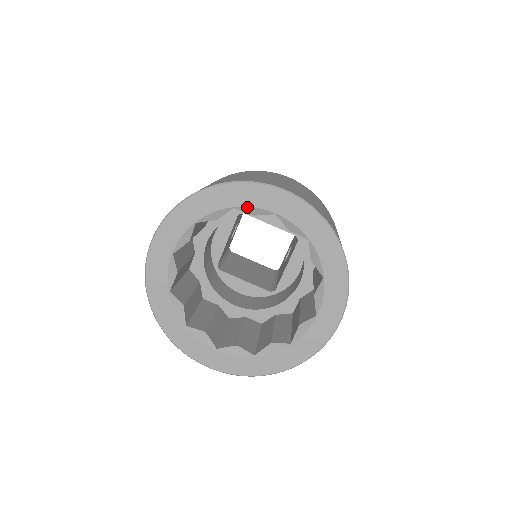
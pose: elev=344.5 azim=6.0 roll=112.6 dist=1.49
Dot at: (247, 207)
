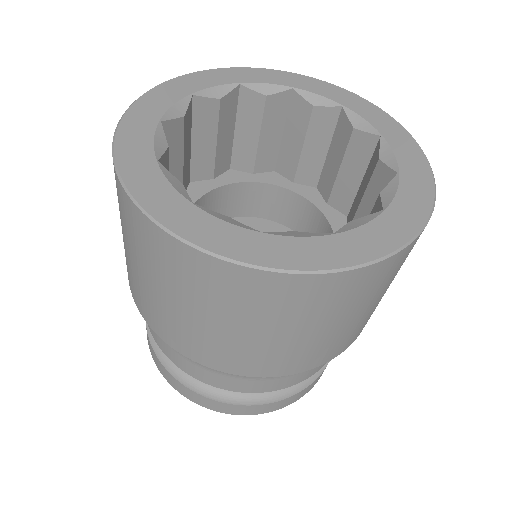
Dot at: (256, 83)
